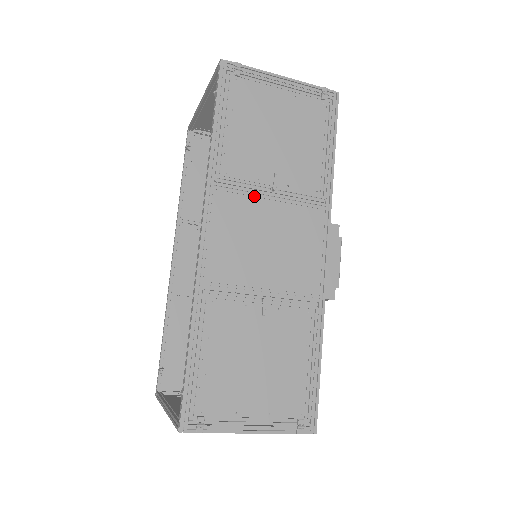
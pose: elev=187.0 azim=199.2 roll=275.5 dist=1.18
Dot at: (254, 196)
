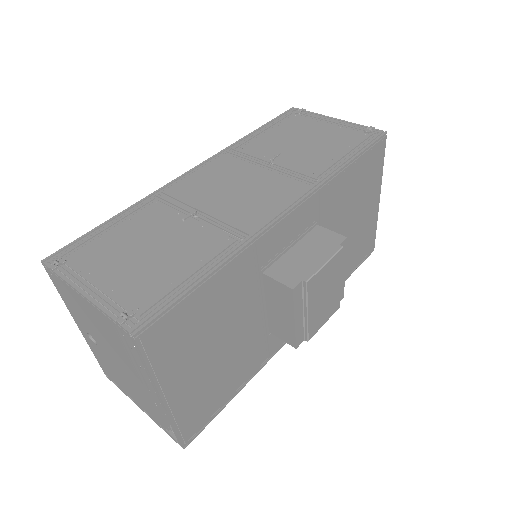
Dot at: (252, 163)
